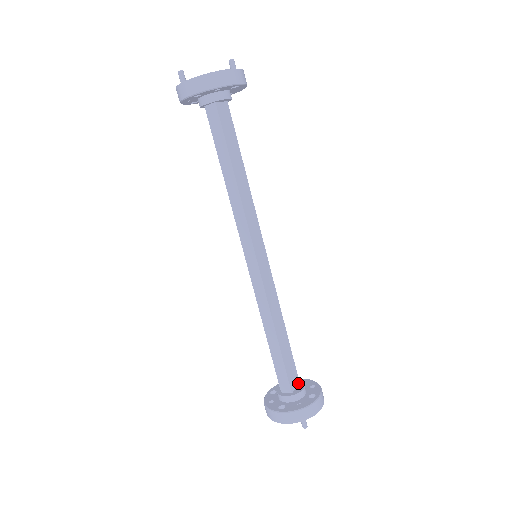
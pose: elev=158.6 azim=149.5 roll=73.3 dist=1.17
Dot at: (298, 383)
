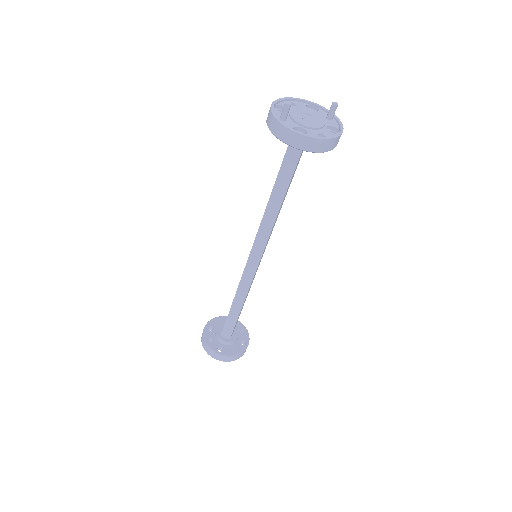
Dot at: (234, 329)
